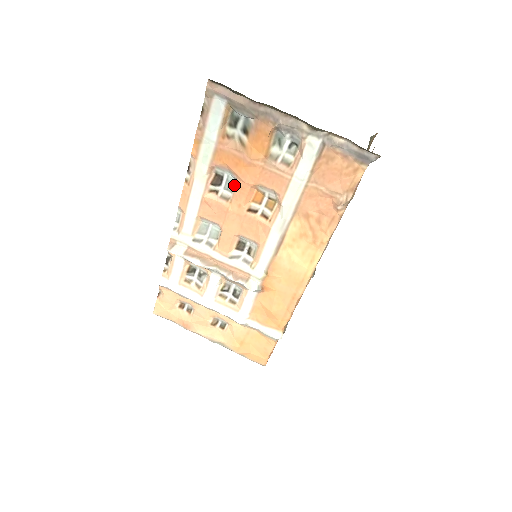
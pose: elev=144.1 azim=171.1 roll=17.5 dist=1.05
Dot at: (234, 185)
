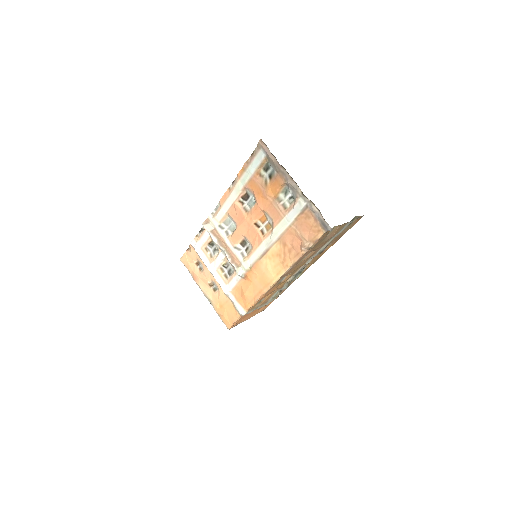
Dot at: (253, 205)
